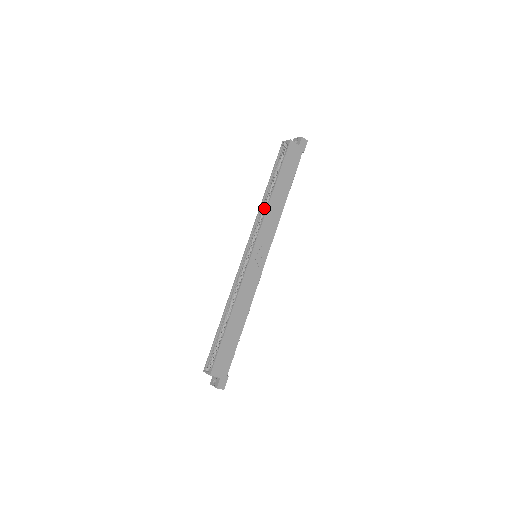
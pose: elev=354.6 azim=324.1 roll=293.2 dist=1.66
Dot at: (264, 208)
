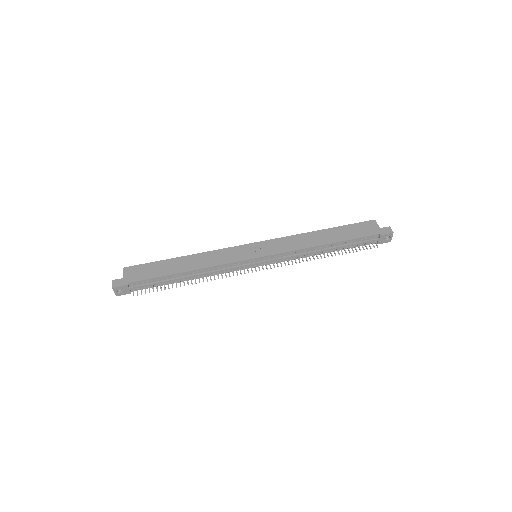
Dot at: occluded
